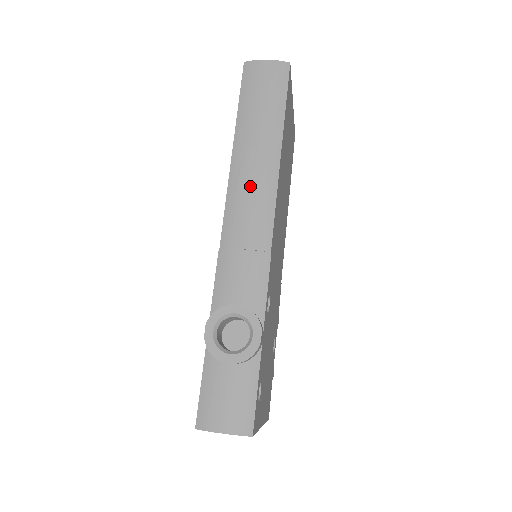
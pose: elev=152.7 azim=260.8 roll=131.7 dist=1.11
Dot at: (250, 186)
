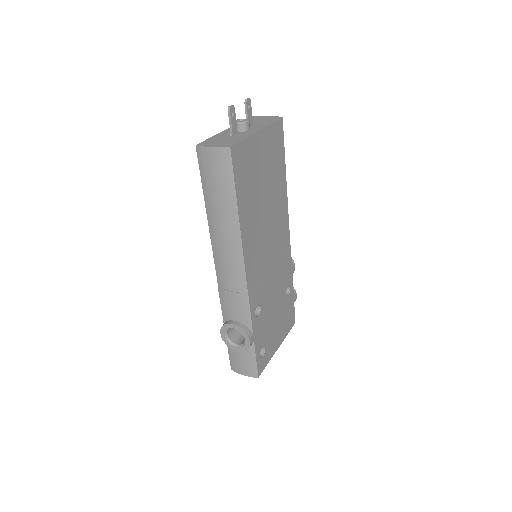
Dot at: (225, 252)
